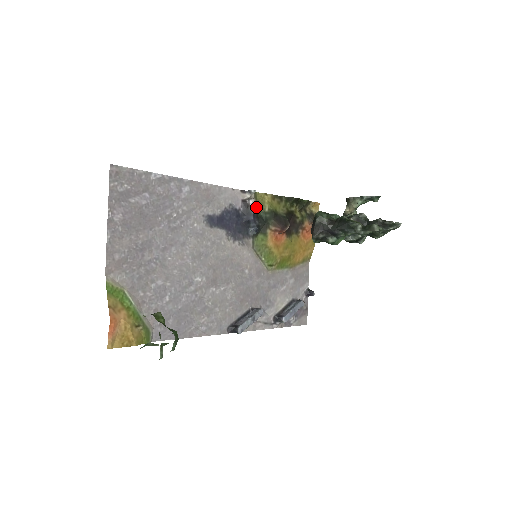
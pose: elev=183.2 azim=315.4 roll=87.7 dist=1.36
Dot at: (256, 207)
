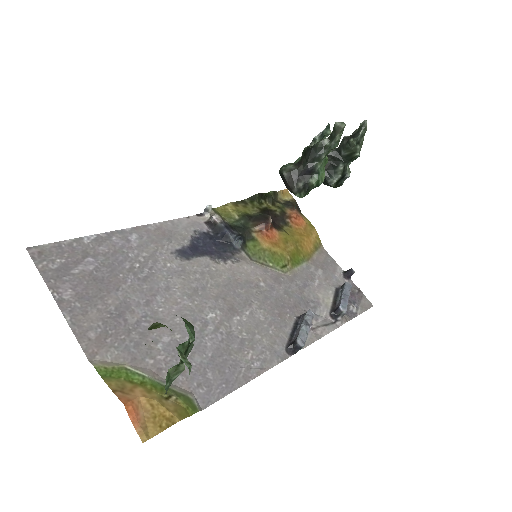
Dot at: (224, 221)
